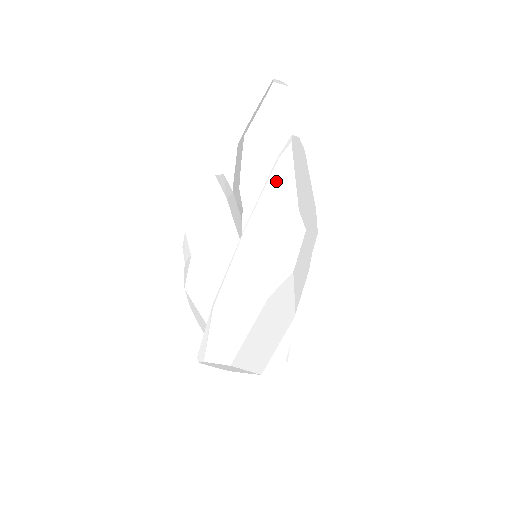
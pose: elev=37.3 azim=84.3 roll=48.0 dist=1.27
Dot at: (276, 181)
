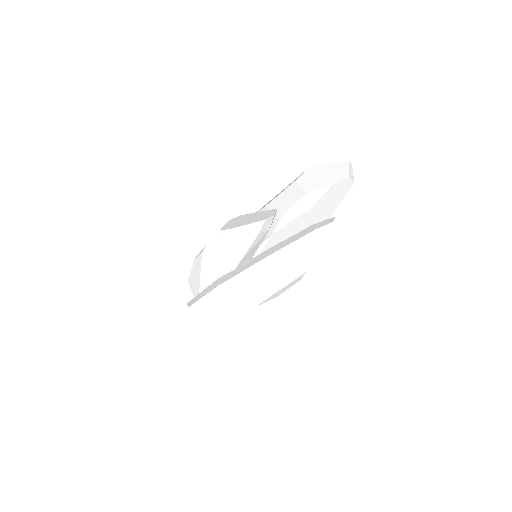
Dot at: (306, 244)
